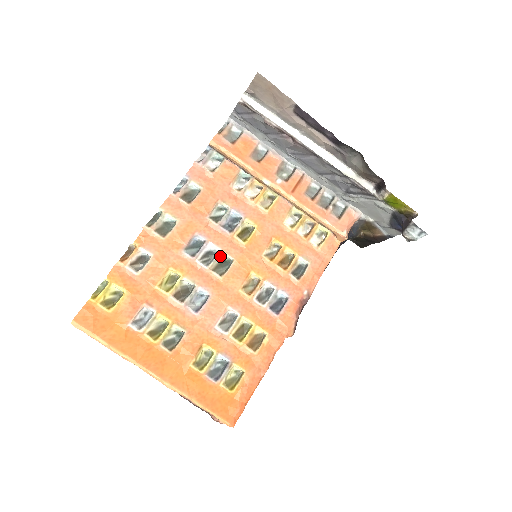
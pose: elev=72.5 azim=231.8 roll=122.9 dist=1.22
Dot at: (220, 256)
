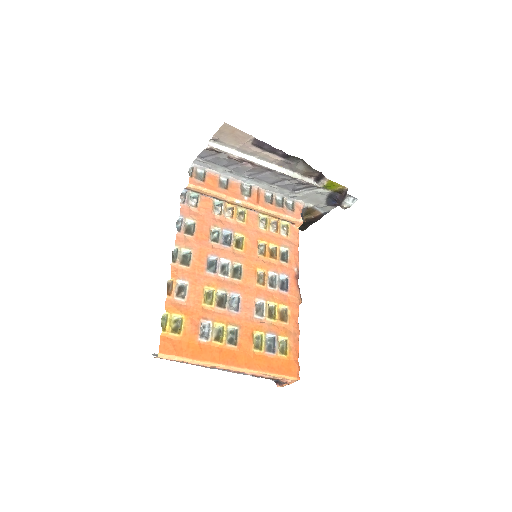
Dot at: (232, 266)
